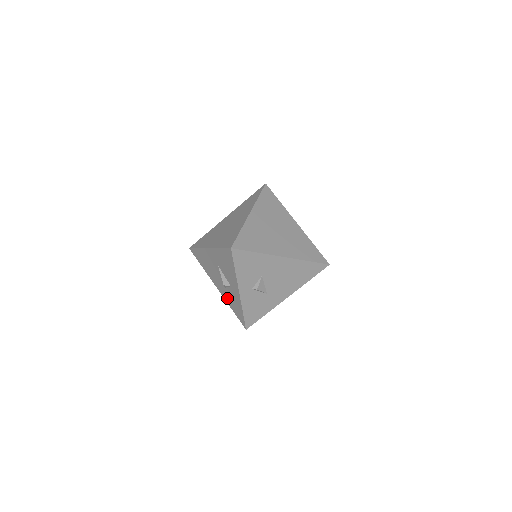
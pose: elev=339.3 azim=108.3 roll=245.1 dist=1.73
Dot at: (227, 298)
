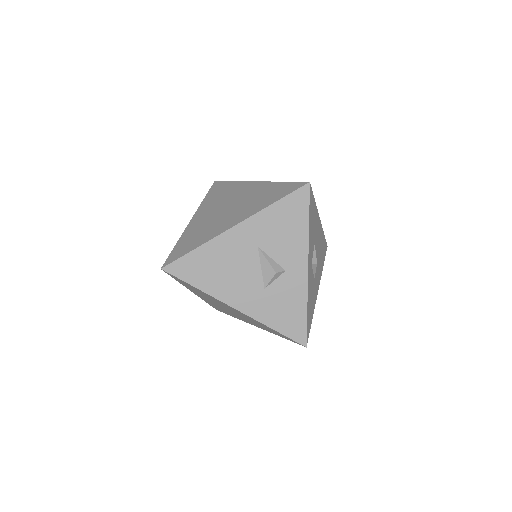
Dot at: (265, 310)
